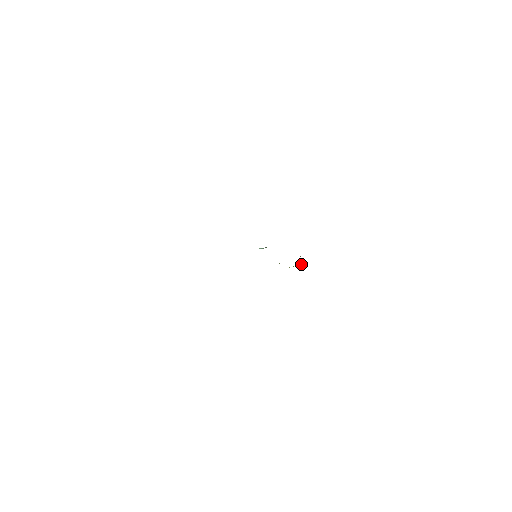
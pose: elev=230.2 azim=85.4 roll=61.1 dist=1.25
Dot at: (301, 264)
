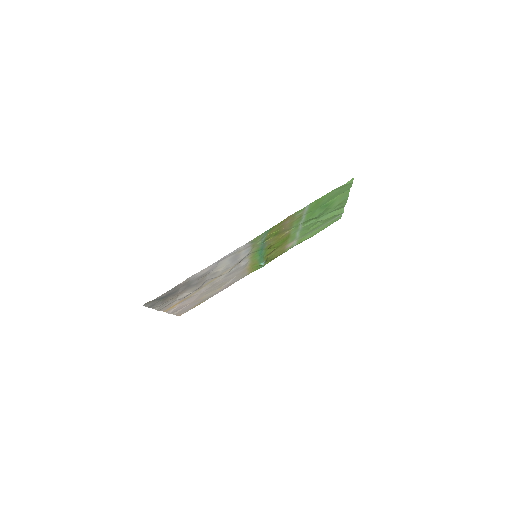
Dot at: (279, 230)
